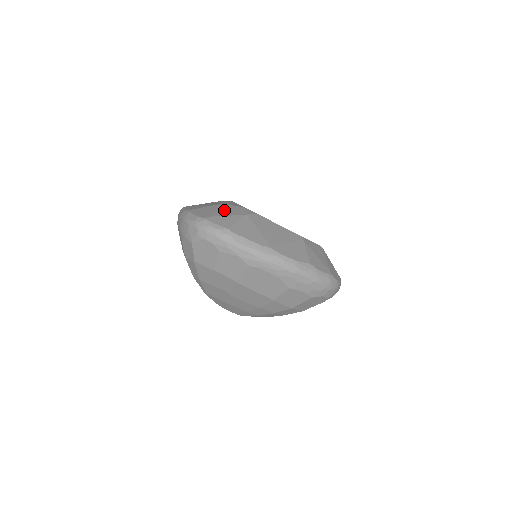
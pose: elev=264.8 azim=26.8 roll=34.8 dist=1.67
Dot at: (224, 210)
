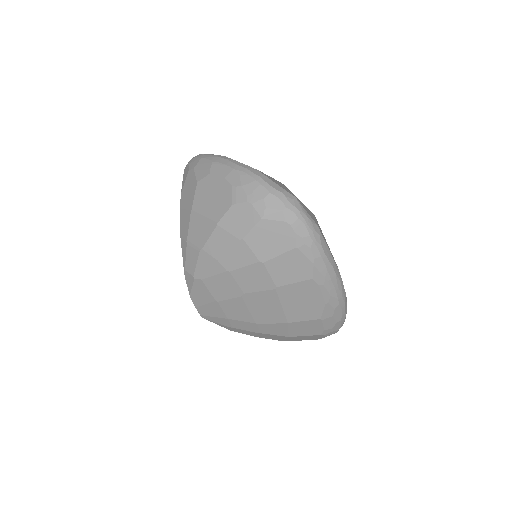
Dot at: occluded
